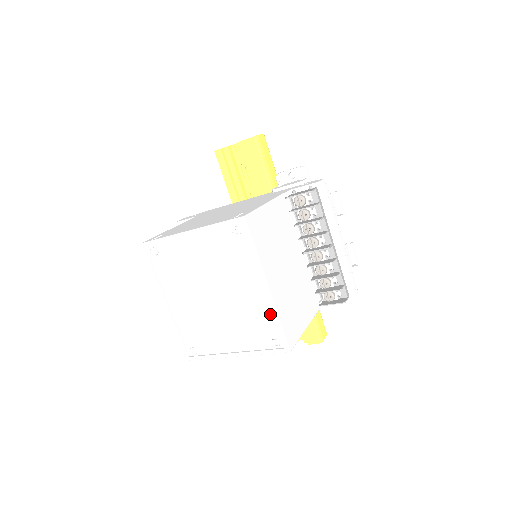
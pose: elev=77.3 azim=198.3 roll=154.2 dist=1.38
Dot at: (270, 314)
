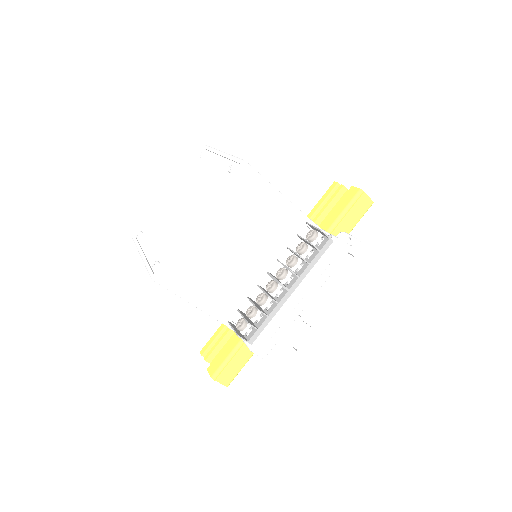
Dot at: (178, 242)
